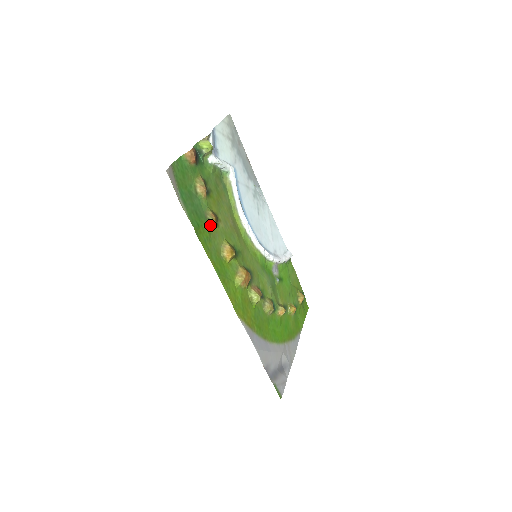
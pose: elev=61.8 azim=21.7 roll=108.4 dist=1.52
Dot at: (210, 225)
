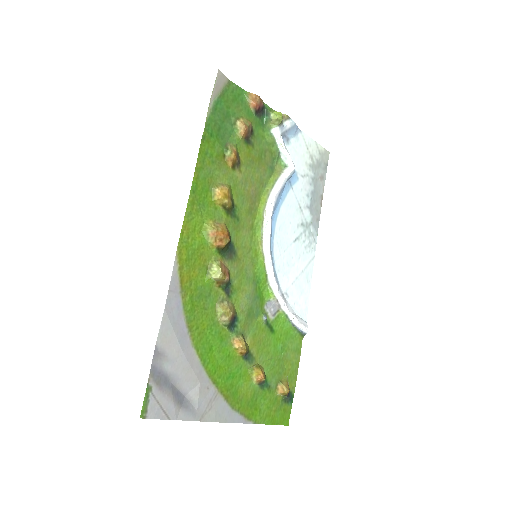
Dot at: (225, 156)
